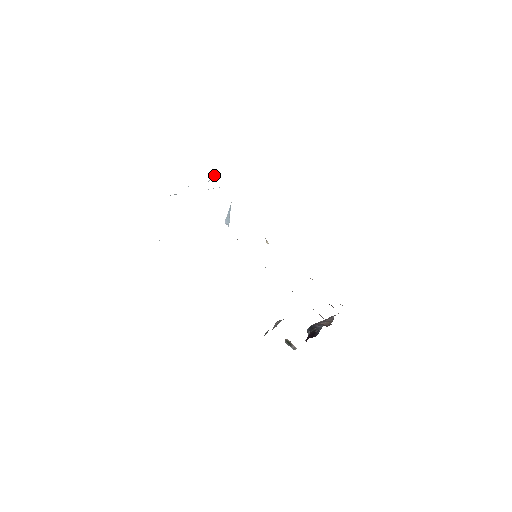
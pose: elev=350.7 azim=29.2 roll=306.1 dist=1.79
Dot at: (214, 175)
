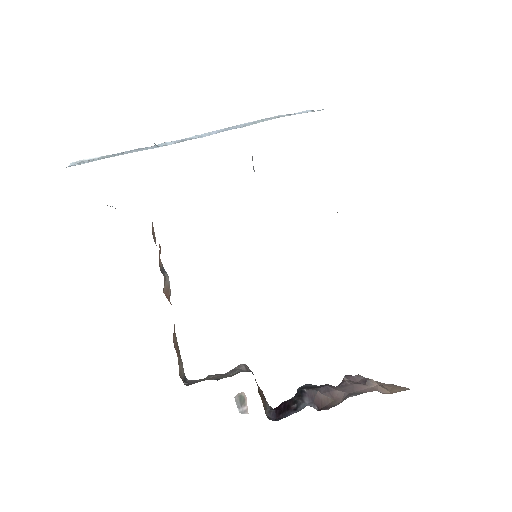
Dot at: occluded
